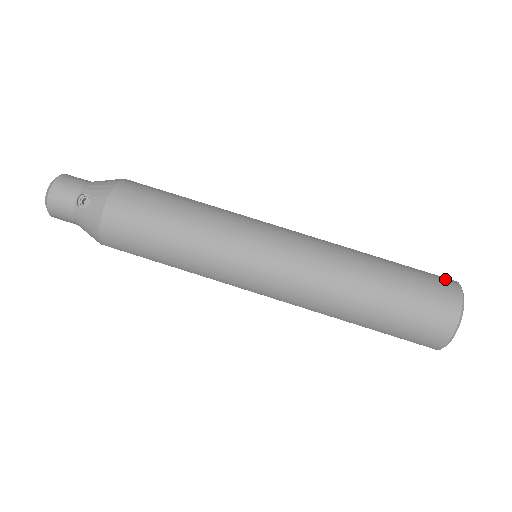
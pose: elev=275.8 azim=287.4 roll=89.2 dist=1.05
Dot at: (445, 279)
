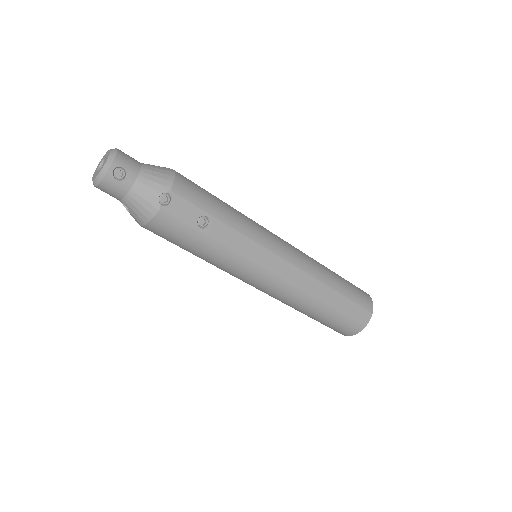
Dot at: (356, 326)
